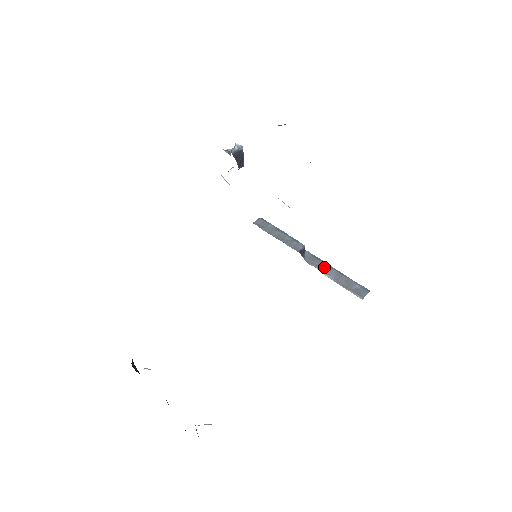
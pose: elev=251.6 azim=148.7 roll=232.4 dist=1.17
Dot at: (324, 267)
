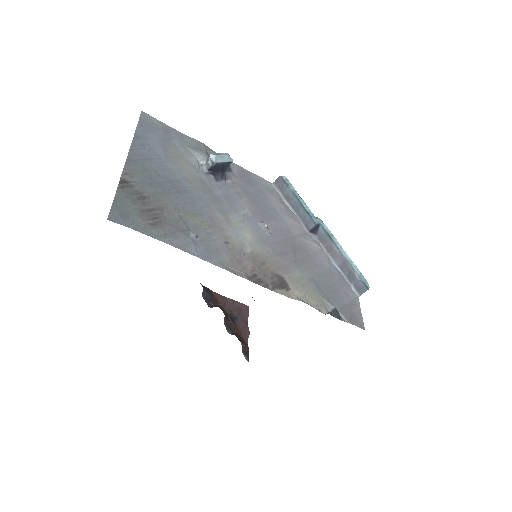
Dot at: (333, 251)
